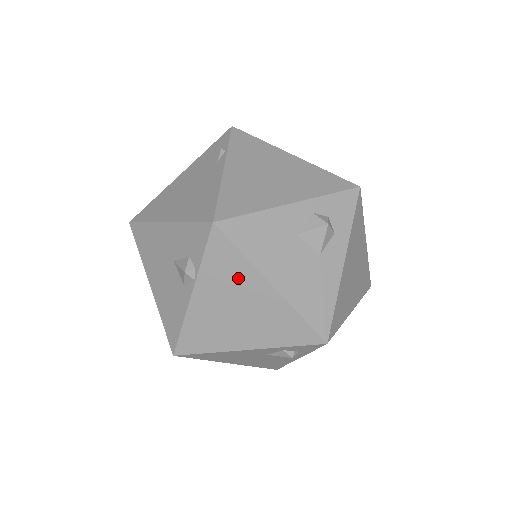
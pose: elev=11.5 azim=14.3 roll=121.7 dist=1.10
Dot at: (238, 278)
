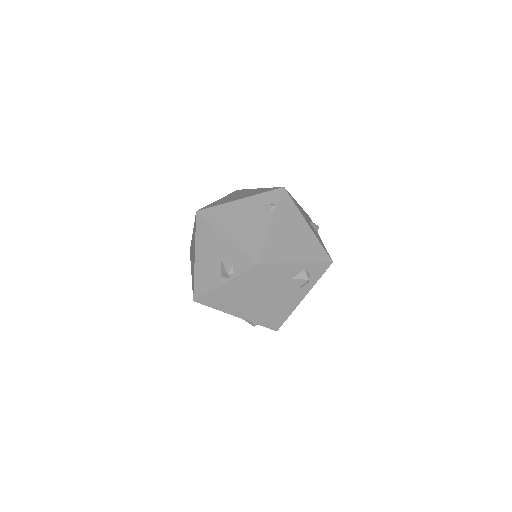
Dot at: (253, 289)
